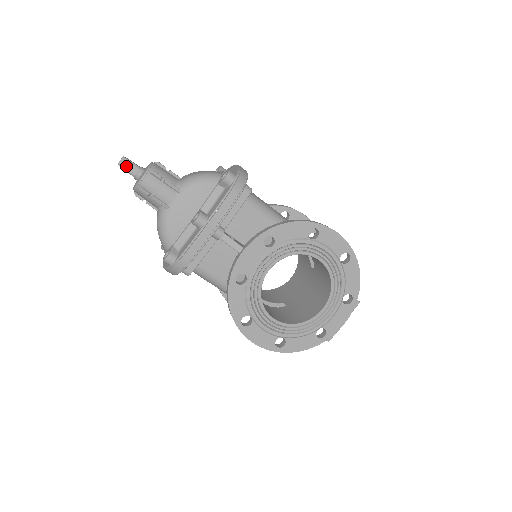
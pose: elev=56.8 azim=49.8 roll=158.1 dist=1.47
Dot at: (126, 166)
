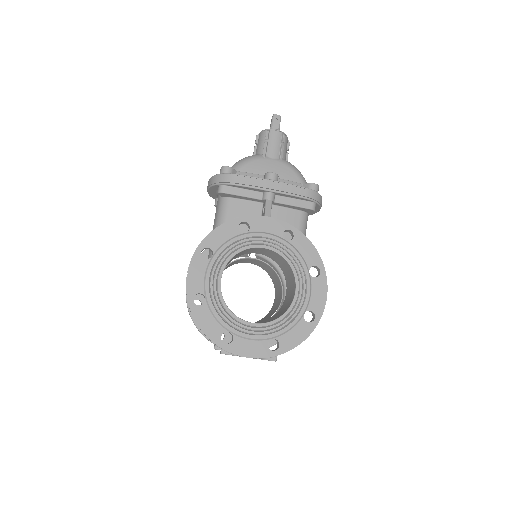
Dot at: (276, 120)
